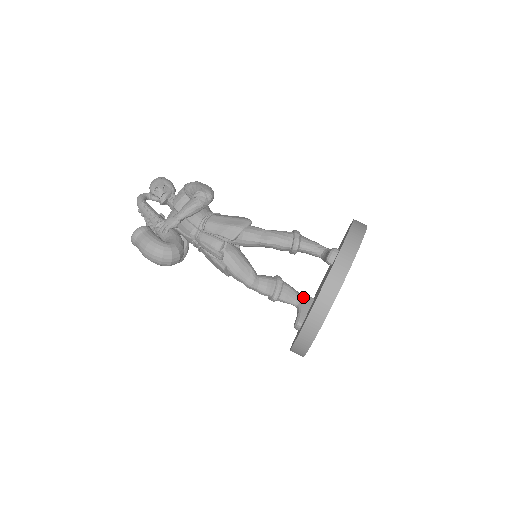
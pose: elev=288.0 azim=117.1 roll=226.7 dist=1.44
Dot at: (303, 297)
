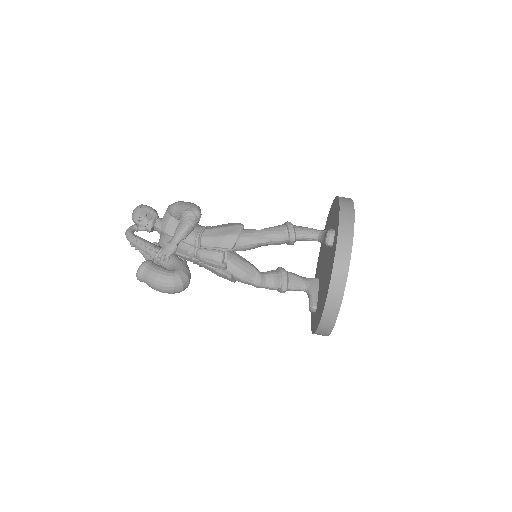
Dot at: (309, 280)
